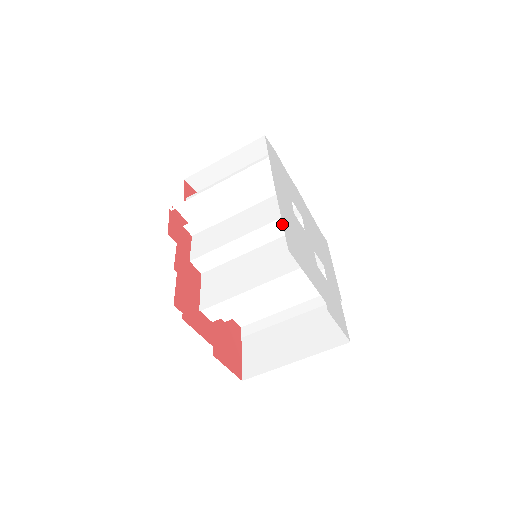
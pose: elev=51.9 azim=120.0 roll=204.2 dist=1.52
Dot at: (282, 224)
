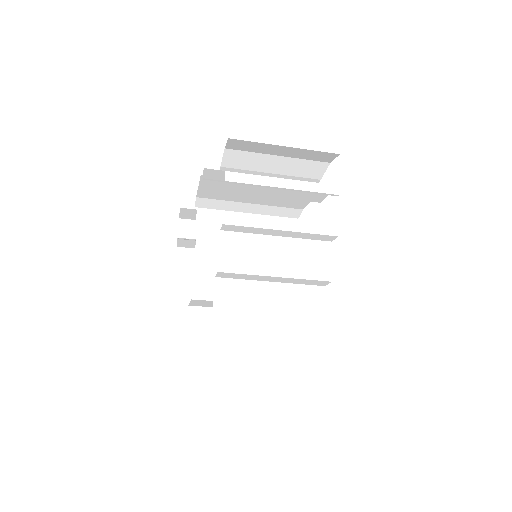
Dot at: (323, 282)
